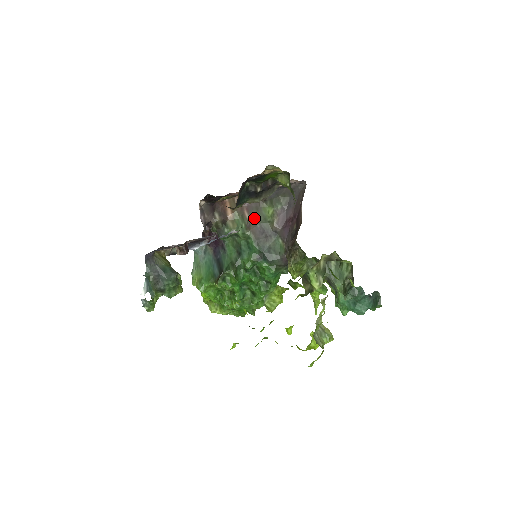
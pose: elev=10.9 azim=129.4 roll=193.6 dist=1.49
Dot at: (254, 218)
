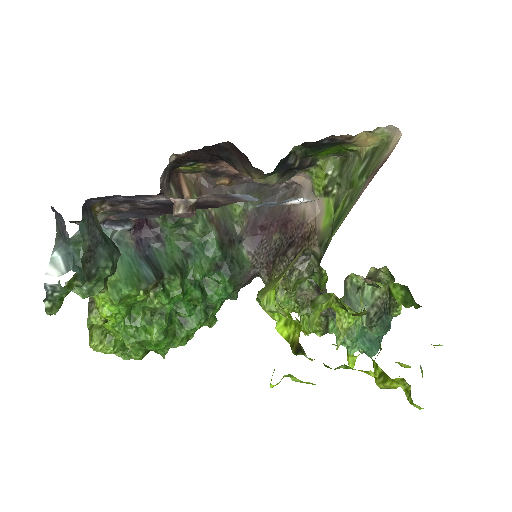
Dot at: (217, 211)
